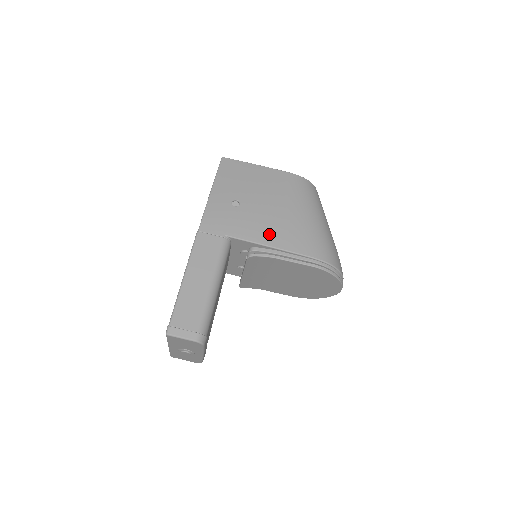
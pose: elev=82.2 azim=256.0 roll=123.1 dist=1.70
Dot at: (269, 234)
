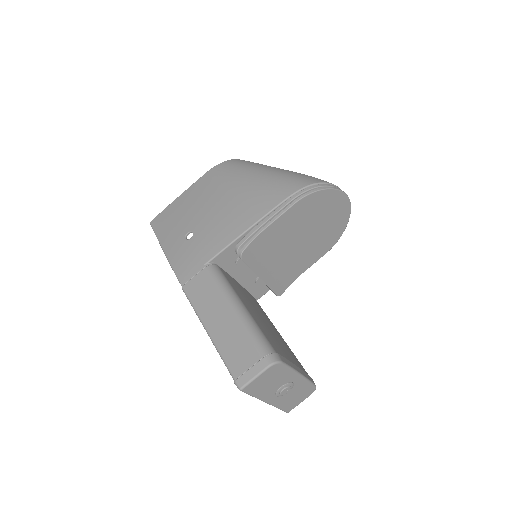
Dot at: (236, 223)
